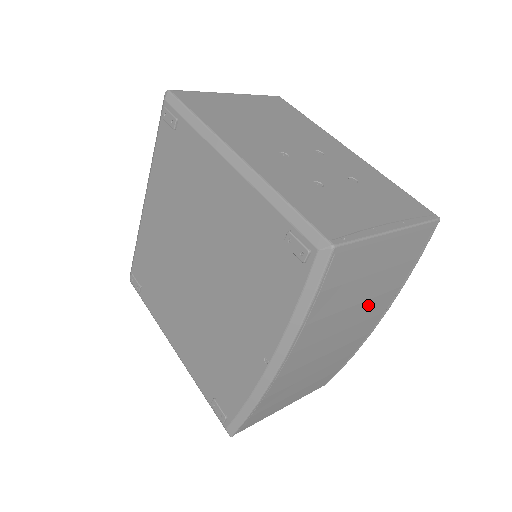
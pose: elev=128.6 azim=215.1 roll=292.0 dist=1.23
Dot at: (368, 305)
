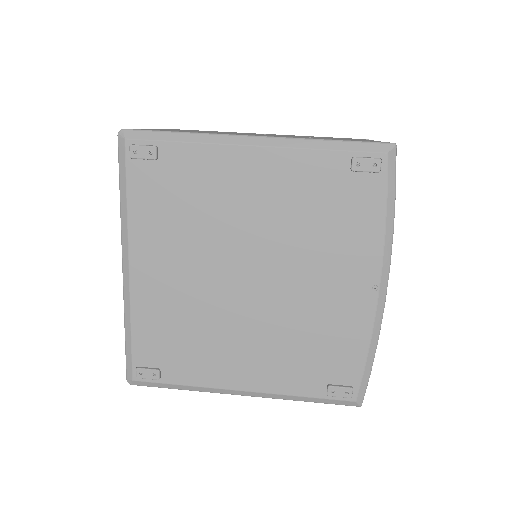
Dot at: occluded
